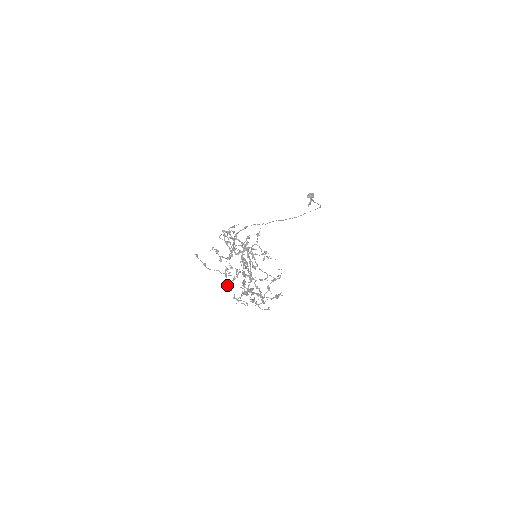
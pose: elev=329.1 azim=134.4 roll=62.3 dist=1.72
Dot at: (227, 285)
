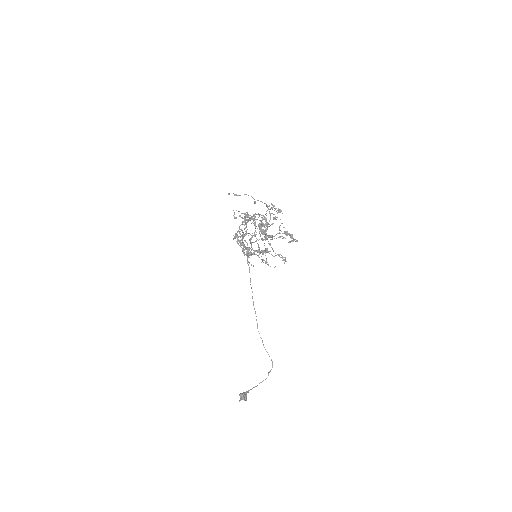
Dot at: (246, 212)
